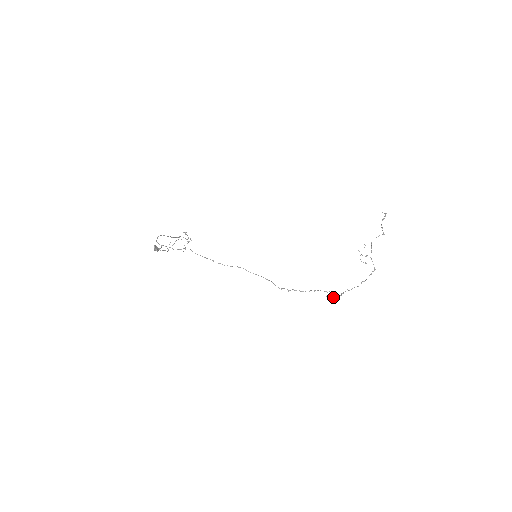
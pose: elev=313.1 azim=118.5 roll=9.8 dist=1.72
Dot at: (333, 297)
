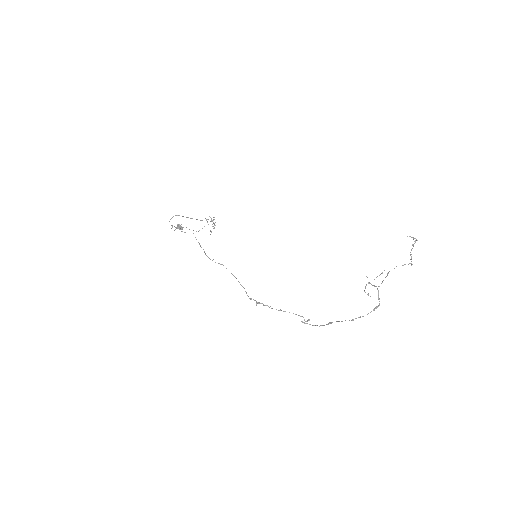
Dot at: occluded
